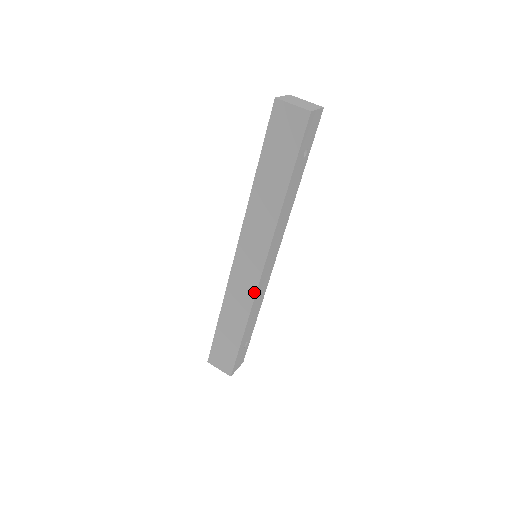
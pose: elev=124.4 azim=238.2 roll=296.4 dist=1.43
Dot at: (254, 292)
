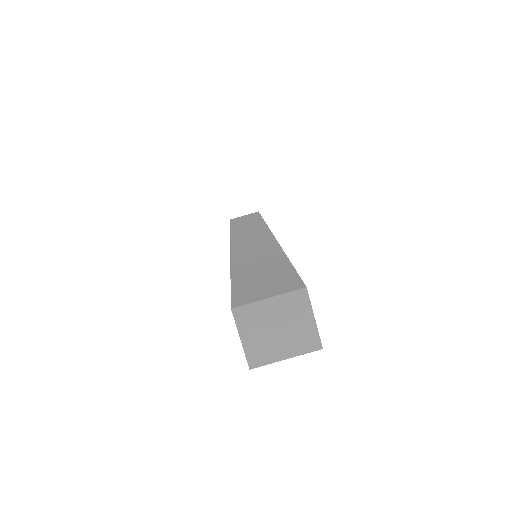
Dot at: occluded
